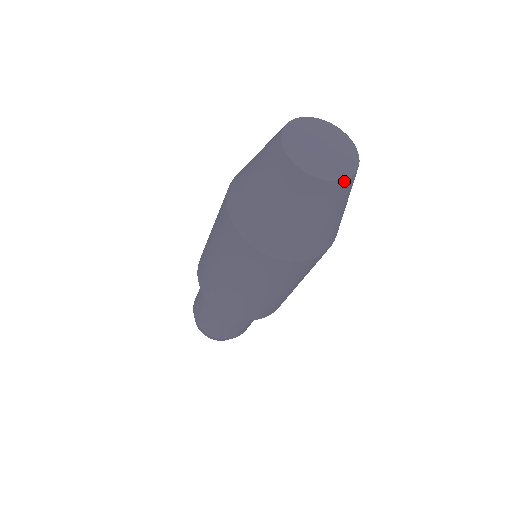
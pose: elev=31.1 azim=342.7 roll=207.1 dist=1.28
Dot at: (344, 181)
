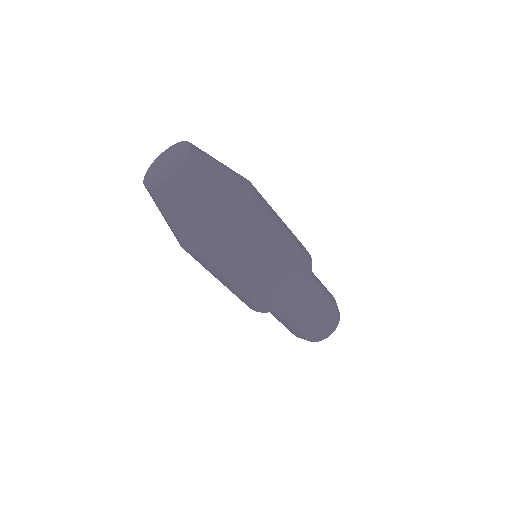
Dot at: (187, 161)
